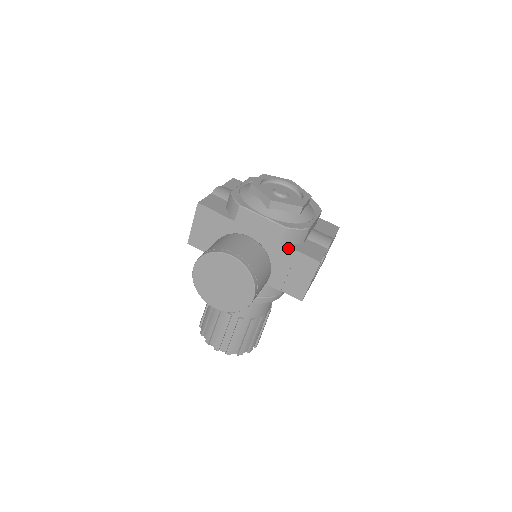
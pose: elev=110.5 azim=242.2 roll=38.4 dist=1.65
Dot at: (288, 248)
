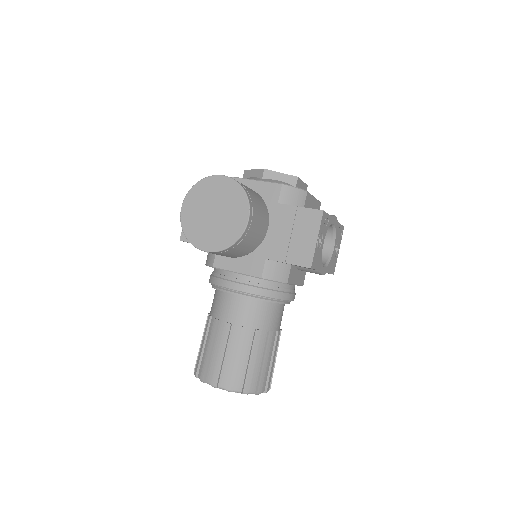
Dot at: (286, 206)
